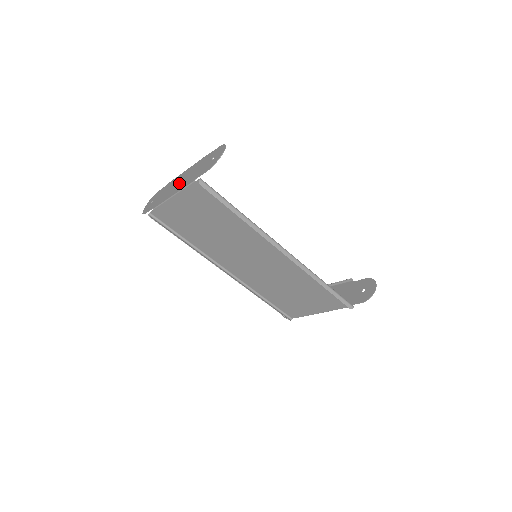
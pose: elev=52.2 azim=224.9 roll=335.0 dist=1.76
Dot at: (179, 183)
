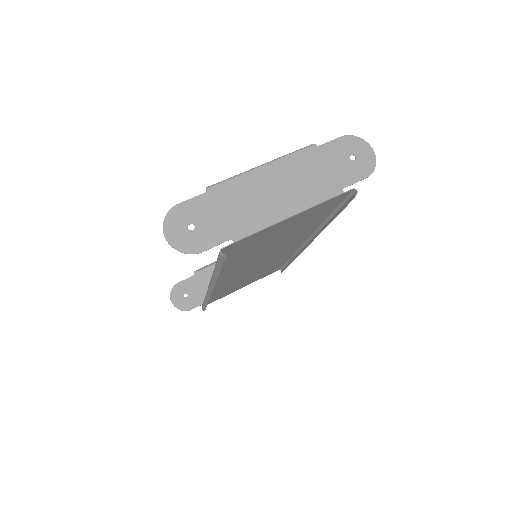
Dot at: (281, 192)
